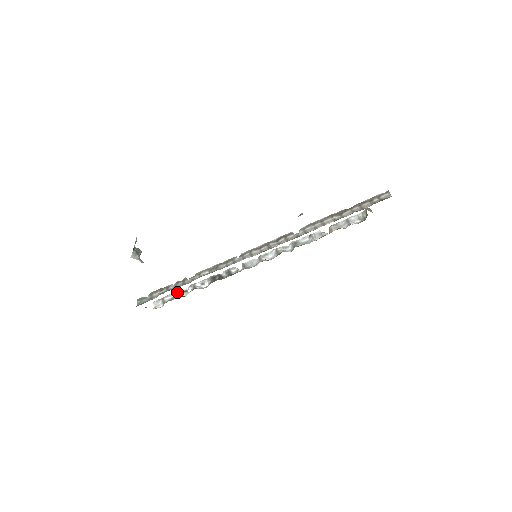
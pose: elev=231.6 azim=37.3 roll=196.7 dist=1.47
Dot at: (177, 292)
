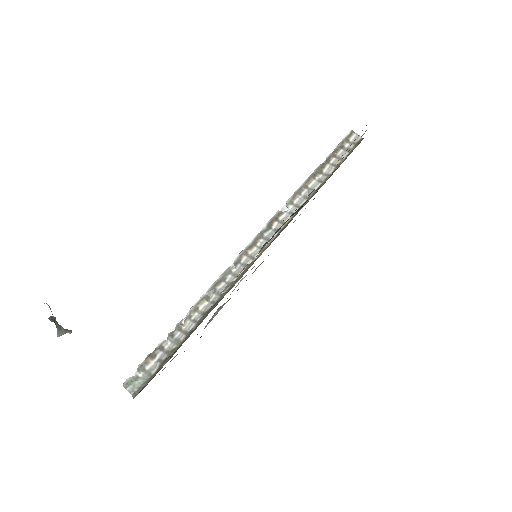
Dot at: occluded
